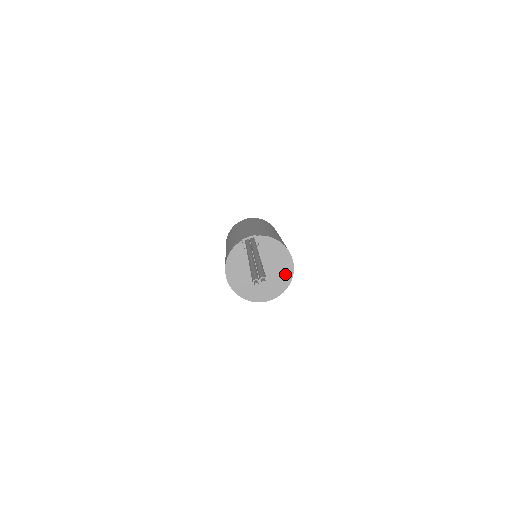
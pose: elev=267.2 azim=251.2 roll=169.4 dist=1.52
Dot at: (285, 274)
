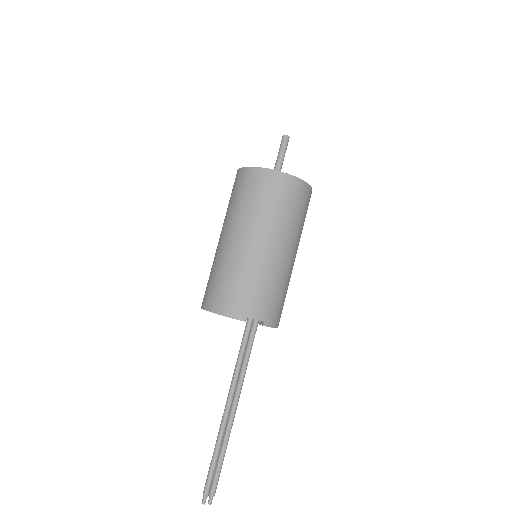
Dot at: occluded
